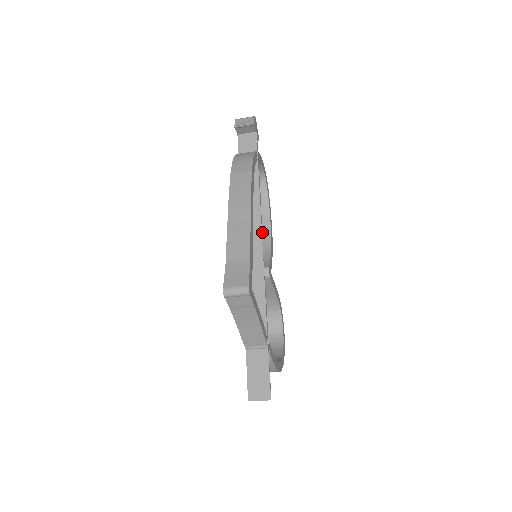
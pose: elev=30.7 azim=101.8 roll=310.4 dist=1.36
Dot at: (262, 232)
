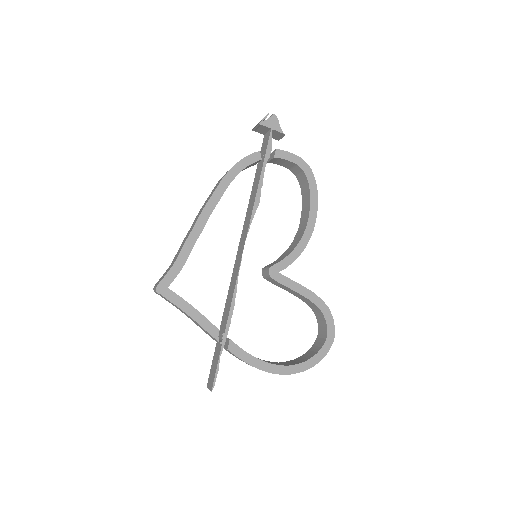
Dot at: (302, 229)
